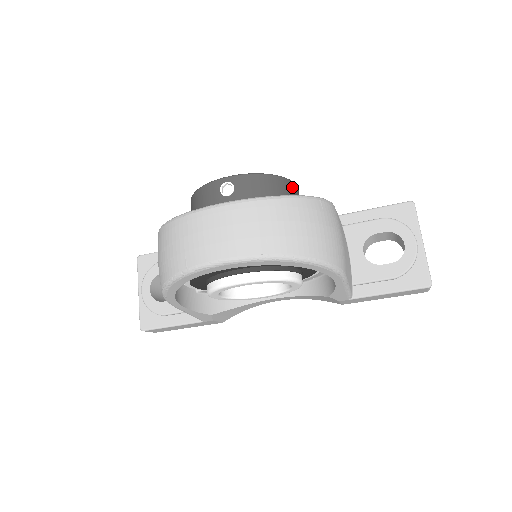
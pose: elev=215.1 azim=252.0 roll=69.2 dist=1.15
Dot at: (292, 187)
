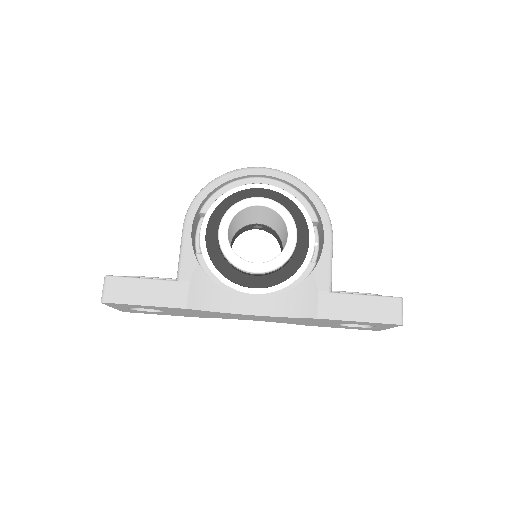
Dot at: occluded
